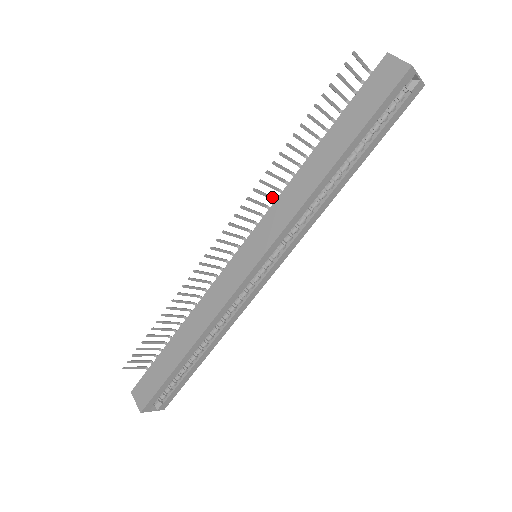
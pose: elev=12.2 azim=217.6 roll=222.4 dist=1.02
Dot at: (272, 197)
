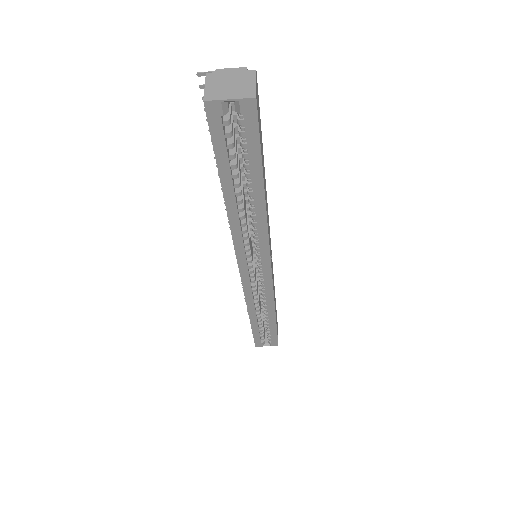
Dot at: occluded
